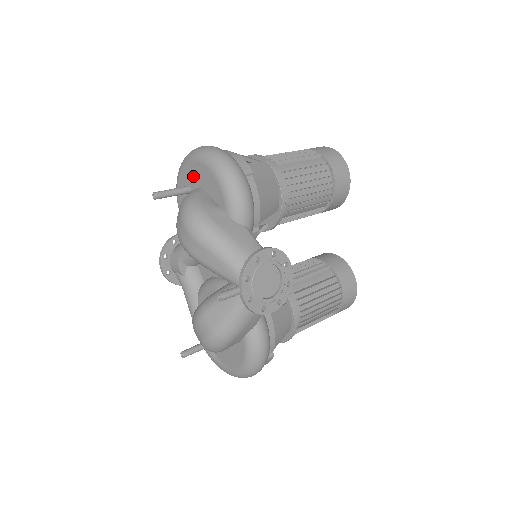
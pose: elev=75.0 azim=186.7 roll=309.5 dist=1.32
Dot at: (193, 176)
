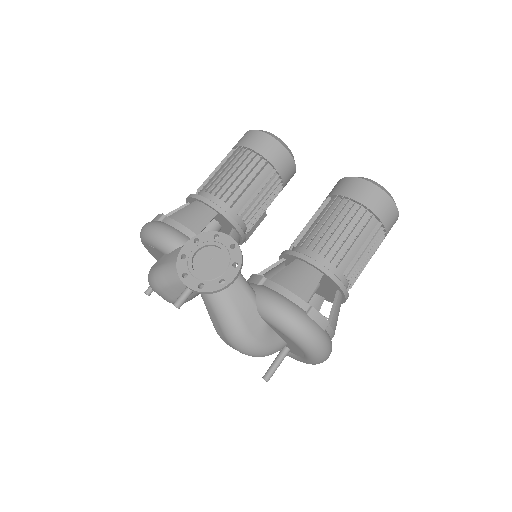
Dot at: (157, 258)
